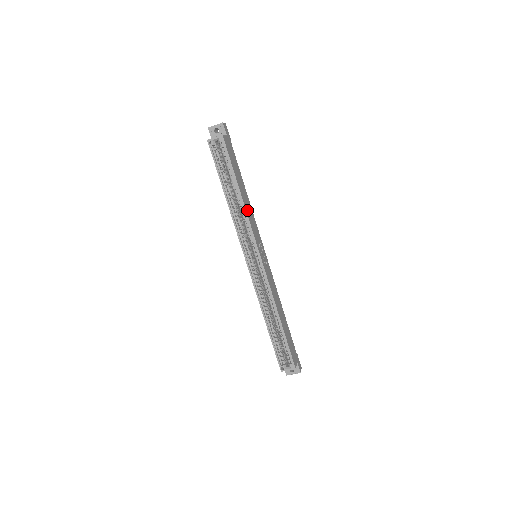
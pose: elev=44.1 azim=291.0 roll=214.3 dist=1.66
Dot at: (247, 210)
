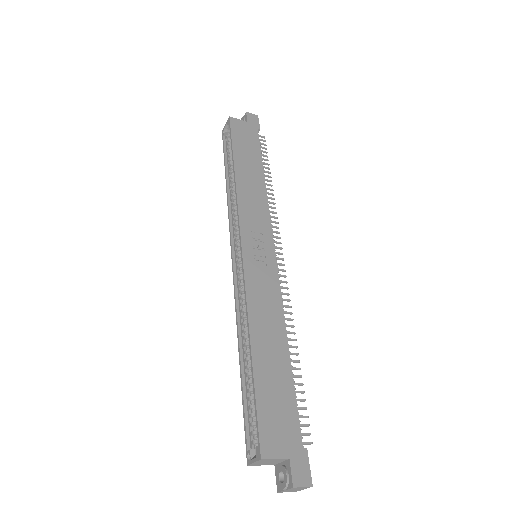
Dot at: (242, 190)
